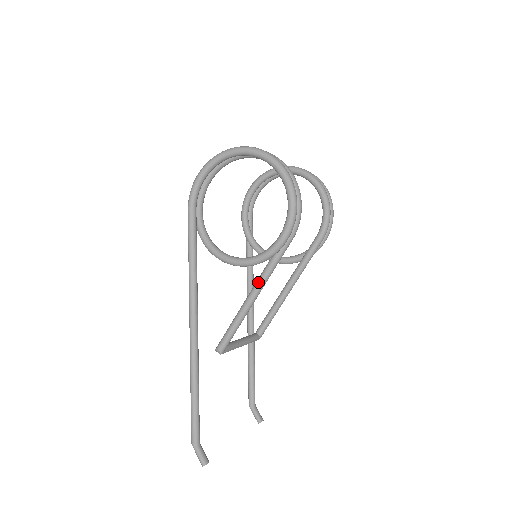
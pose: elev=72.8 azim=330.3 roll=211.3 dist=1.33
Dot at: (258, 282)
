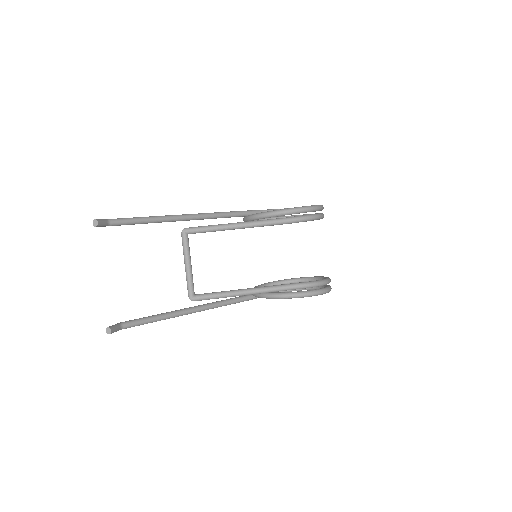
Dot at: (250, 221)
